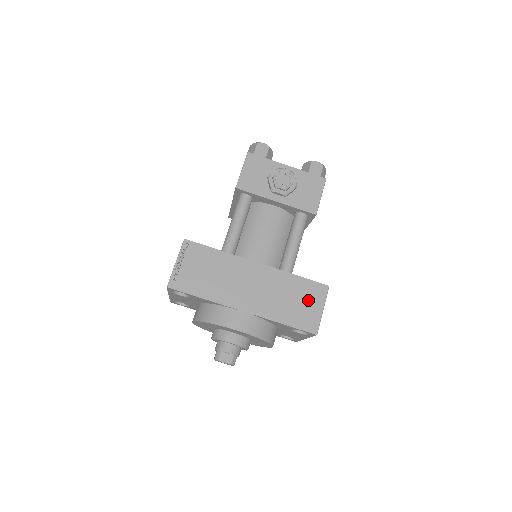
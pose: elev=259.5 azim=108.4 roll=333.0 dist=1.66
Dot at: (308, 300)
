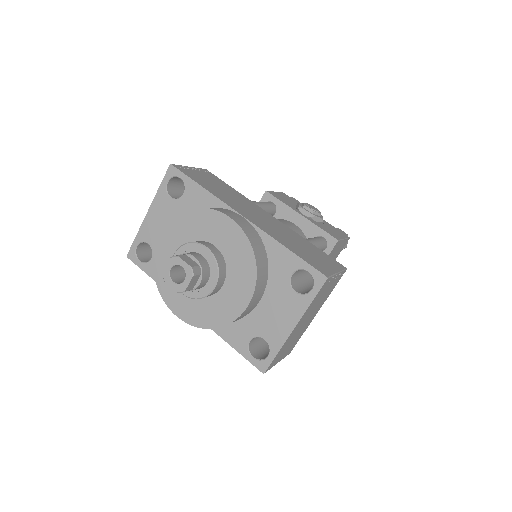
Dot at: (321, 258)
